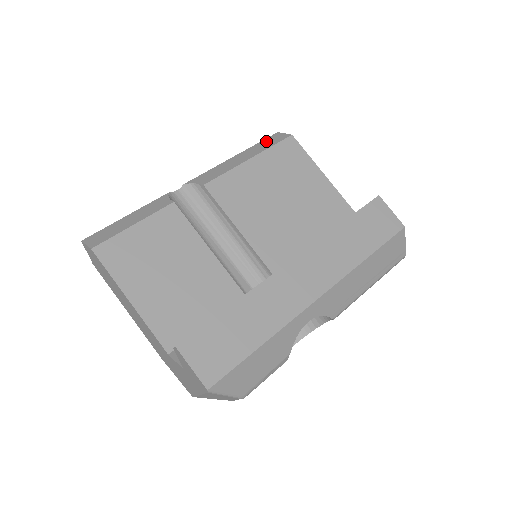
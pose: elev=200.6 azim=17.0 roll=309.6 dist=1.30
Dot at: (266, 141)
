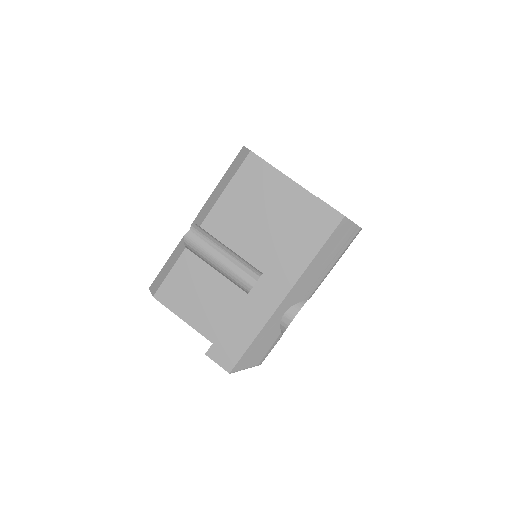
Dot at: (235, 162)
